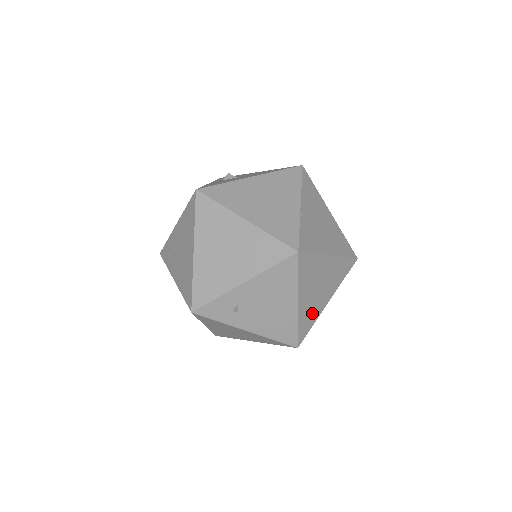
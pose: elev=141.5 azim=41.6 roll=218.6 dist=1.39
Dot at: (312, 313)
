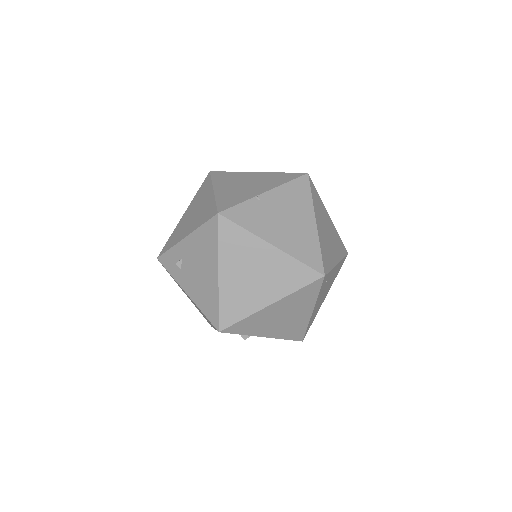
Dot at: (242, 301)
